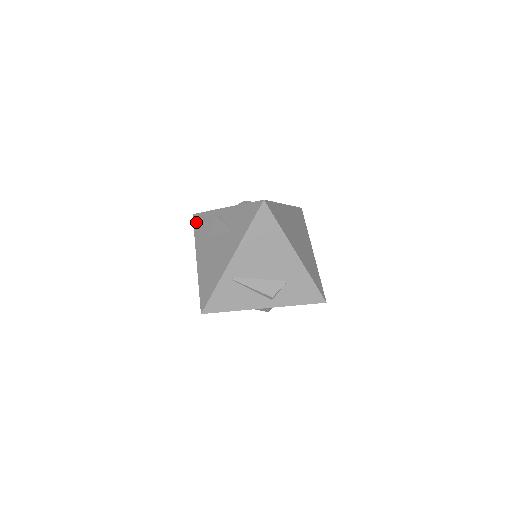
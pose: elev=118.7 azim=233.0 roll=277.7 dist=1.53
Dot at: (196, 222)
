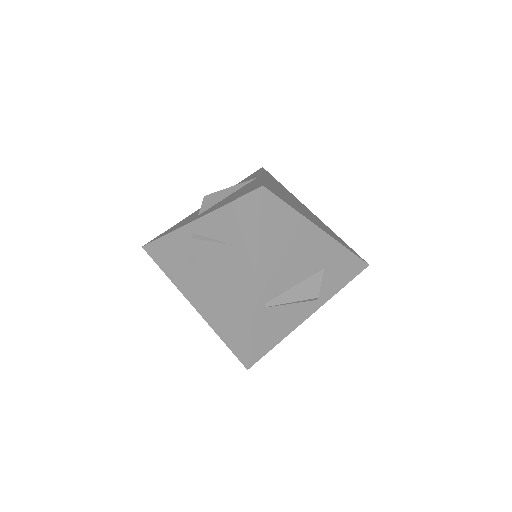
Dot at: (156, 255)
